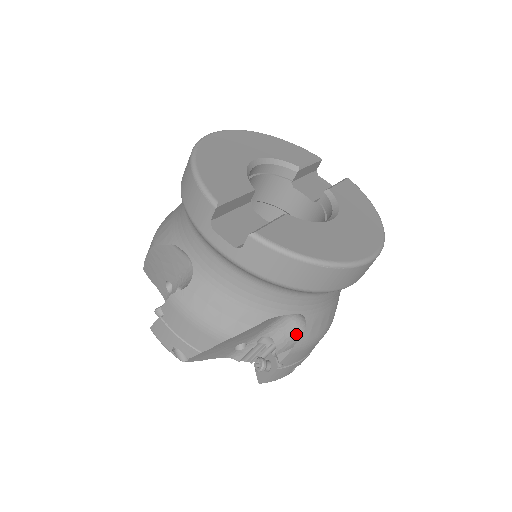
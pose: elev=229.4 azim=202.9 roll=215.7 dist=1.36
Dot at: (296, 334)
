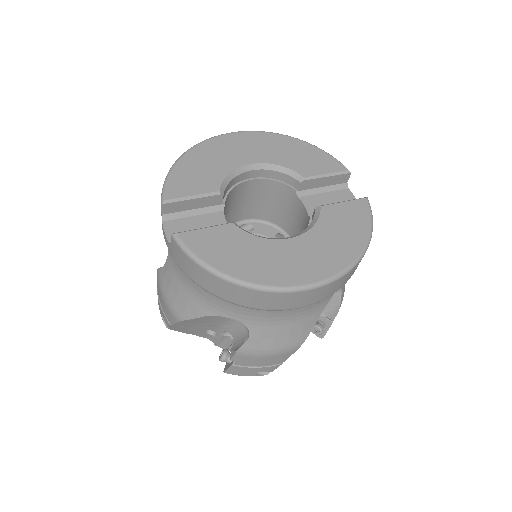
Dot at: (244, 339)
